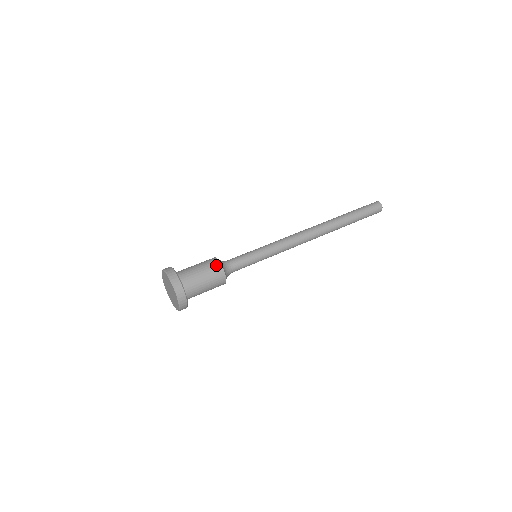
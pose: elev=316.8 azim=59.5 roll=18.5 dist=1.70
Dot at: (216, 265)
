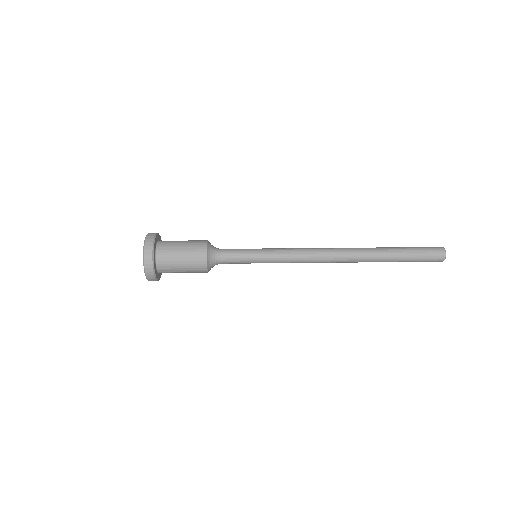
Dot at: (202, 241)
